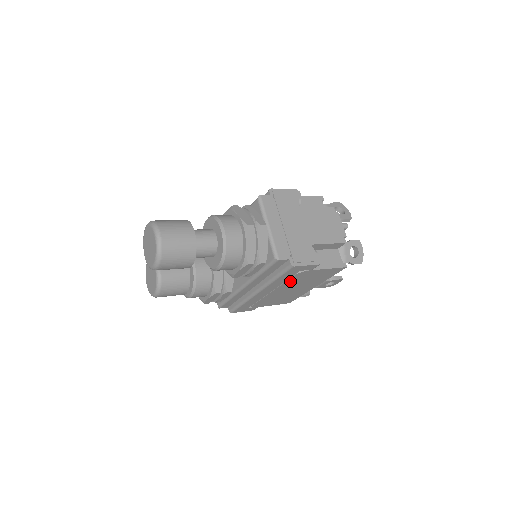
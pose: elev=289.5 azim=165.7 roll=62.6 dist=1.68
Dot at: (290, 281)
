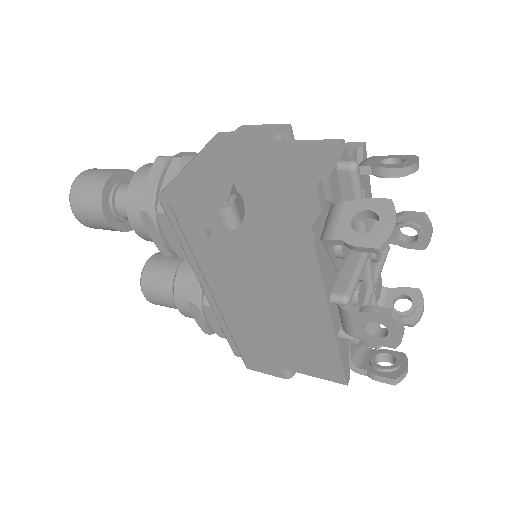
Dot at: (231, 271)
